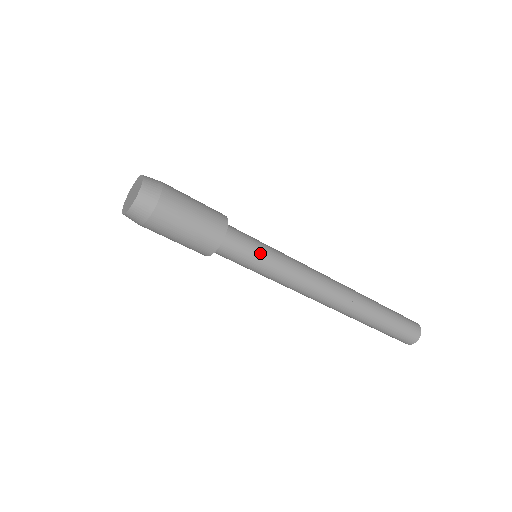
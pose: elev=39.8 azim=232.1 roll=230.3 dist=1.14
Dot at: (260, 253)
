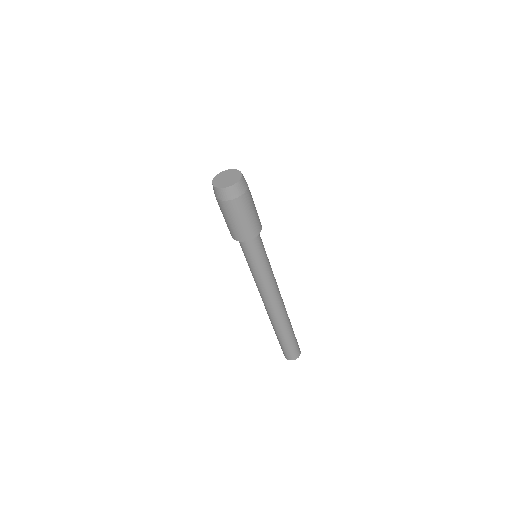
Dot at: occluded
